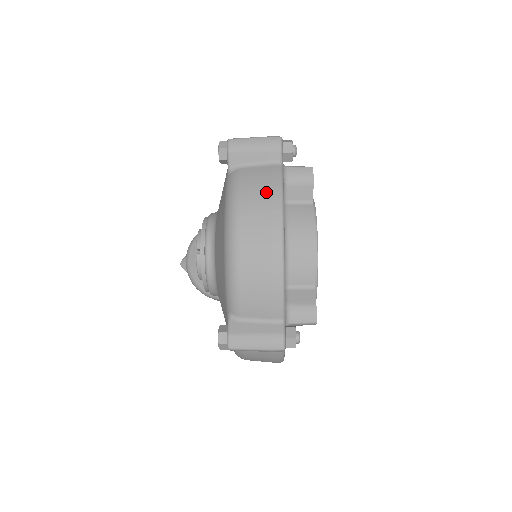
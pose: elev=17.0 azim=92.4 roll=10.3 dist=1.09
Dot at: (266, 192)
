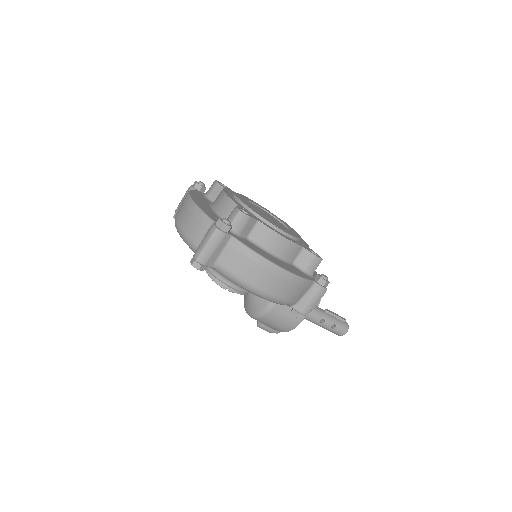
Dot at: occluded
